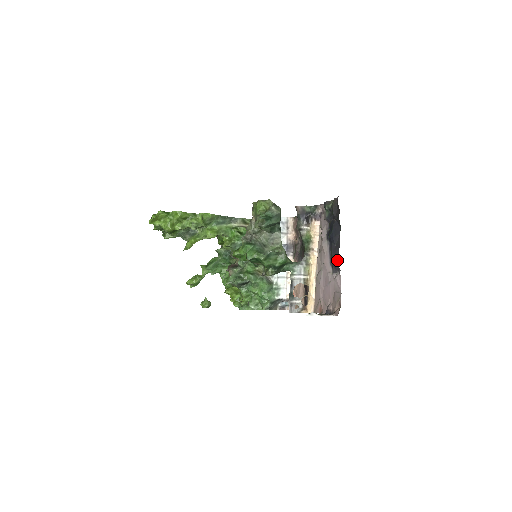
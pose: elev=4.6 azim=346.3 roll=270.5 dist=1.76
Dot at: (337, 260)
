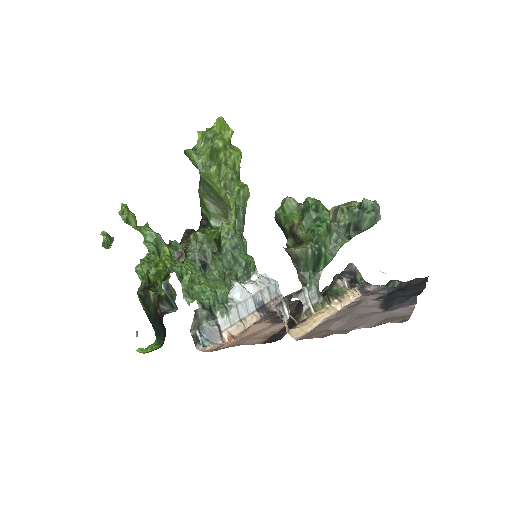
Dot at: (416, 295)
